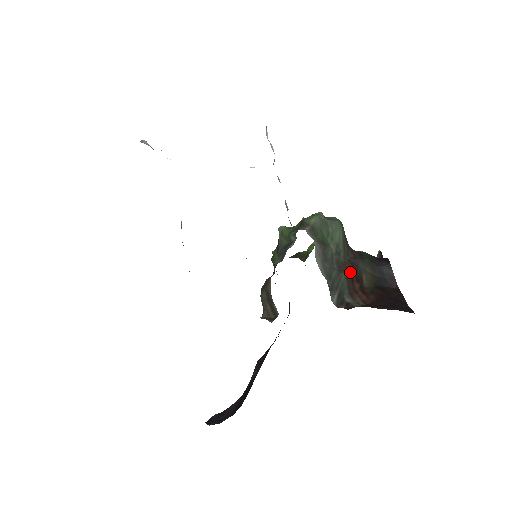
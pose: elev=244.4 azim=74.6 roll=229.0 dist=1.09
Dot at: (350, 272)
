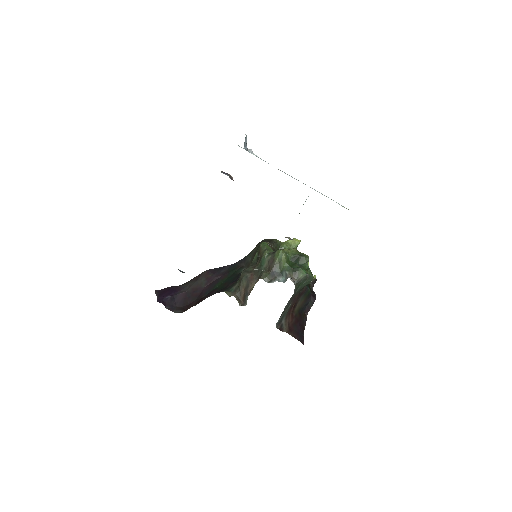
Dot at: (295, 301)
